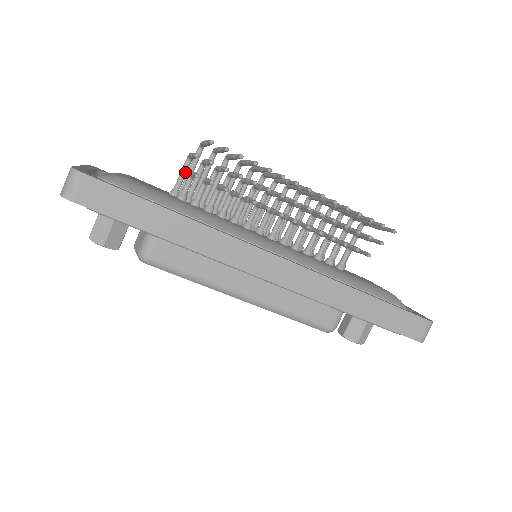
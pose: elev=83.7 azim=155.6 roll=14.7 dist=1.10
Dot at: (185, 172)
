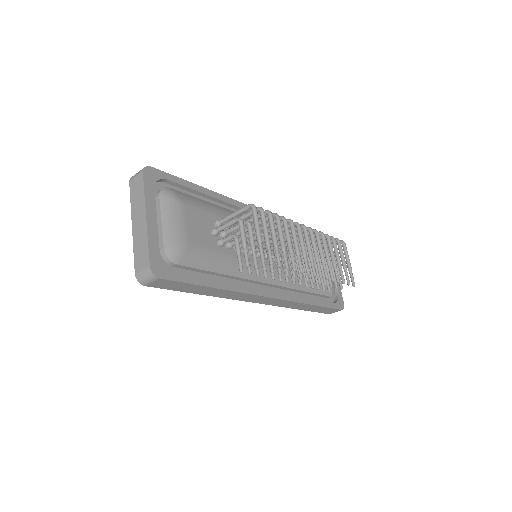
Dot at: occluded
